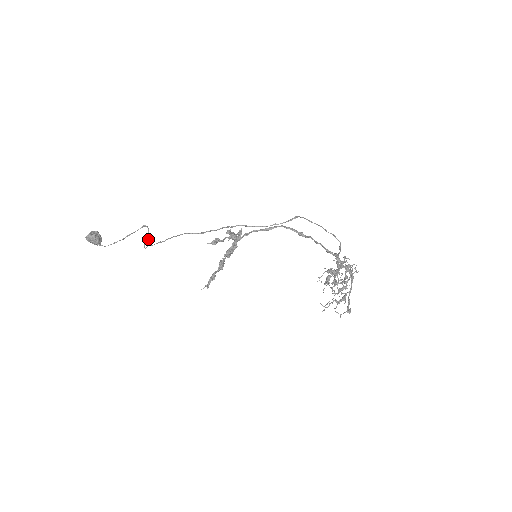
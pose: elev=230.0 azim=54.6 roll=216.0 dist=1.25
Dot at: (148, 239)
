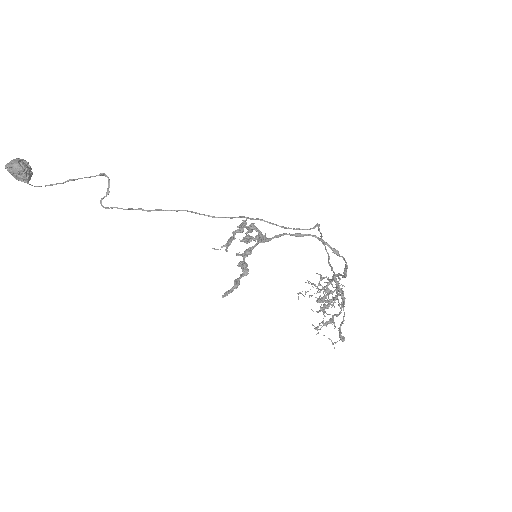
Dot at: (107, 194)
